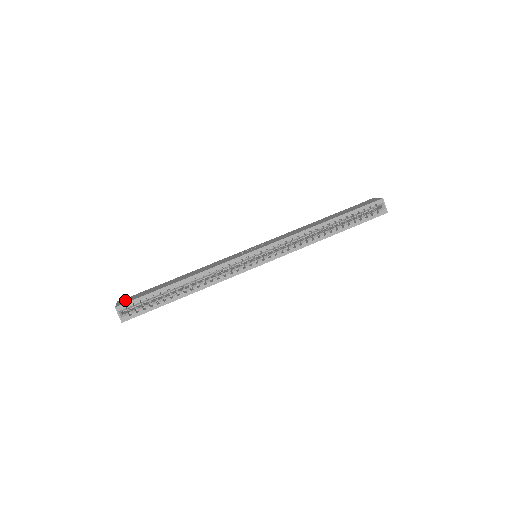
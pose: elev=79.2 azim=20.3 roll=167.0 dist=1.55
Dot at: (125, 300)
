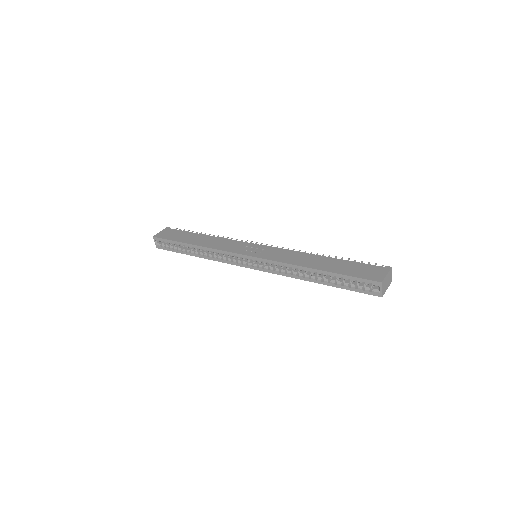
Dot at: (165, 232)
